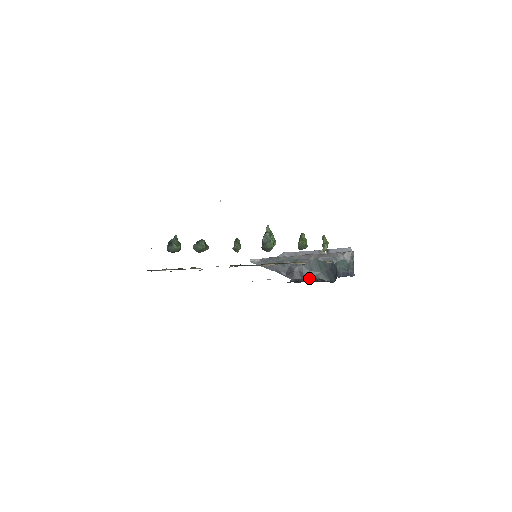
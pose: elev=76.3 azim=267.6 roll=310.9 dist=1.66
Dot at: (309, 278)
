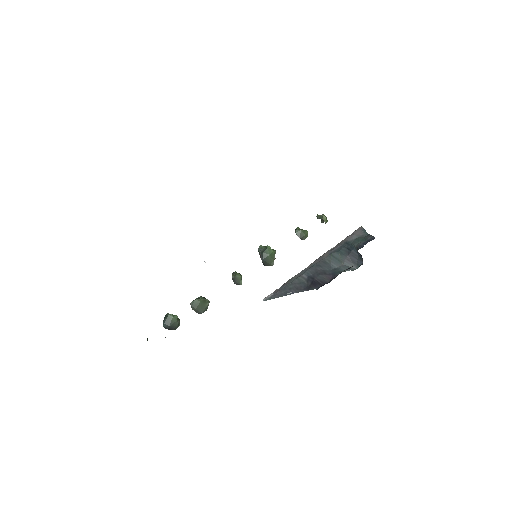
Dot at: (334, 276)
